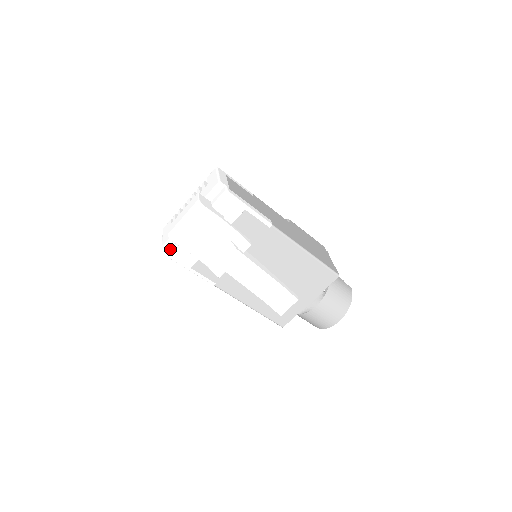
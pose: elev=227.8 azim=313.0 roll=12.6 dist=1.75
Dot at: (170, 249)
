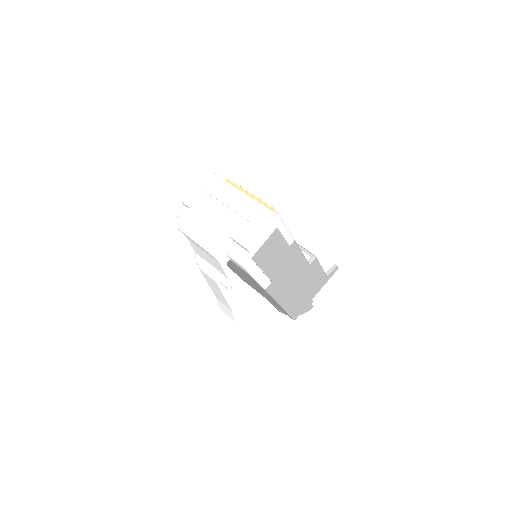
Dot at: (184, 209)
